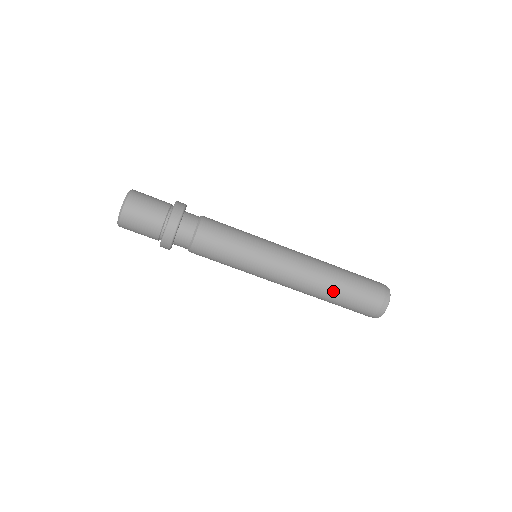
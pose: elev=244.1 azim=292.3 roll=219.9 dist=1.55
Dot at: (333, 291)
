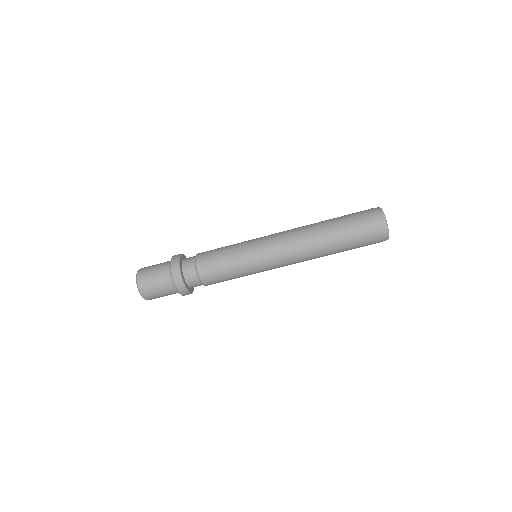
Dot at: (333, 252)
